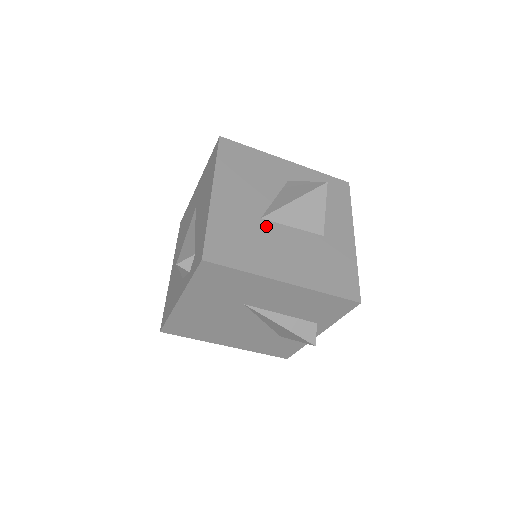
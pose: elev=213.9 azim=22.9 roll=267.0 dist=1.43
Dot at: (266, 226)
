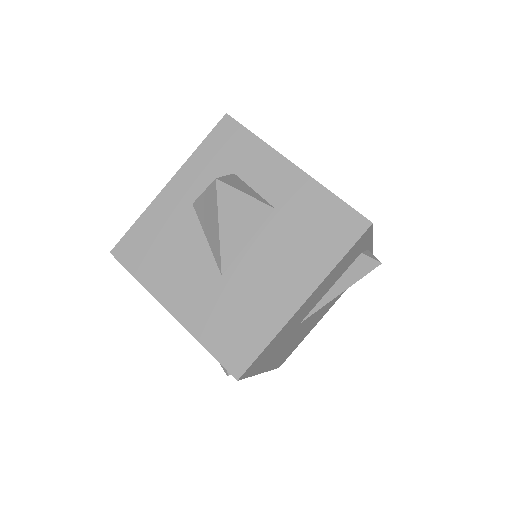
Dot at: (233, 276)
